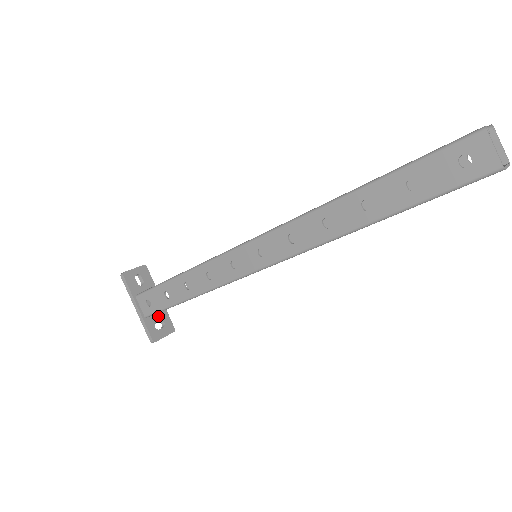
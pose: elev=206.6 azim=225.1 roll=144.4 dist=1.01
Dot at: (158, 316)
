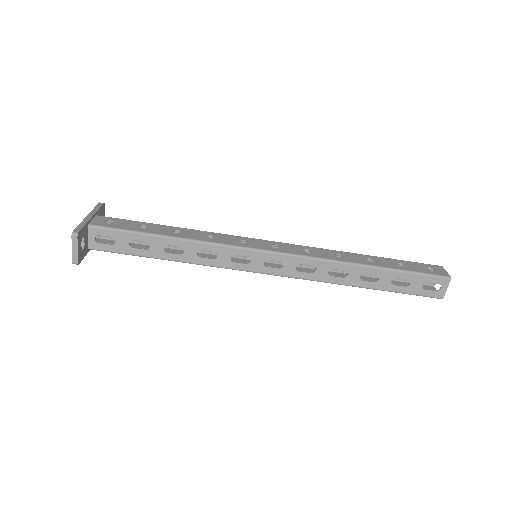
Dot at: (86, 242)
